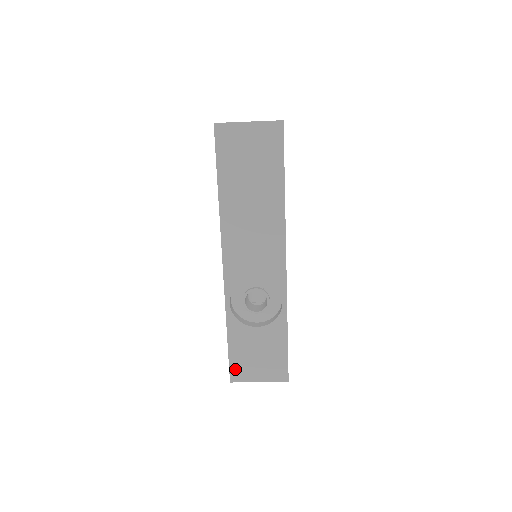
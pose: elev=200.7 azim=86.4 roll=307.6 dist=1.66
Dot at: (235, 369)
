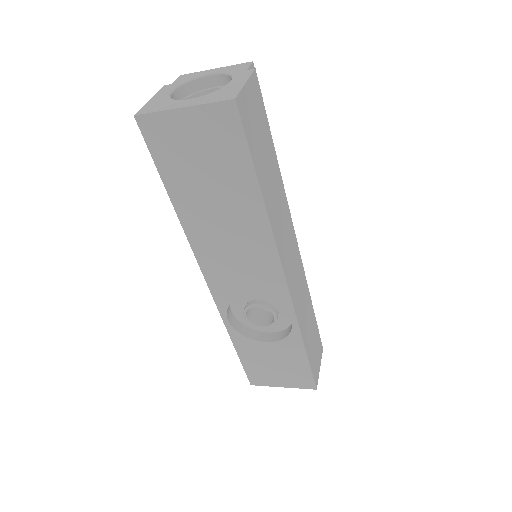
Dot at: (253, 375)
